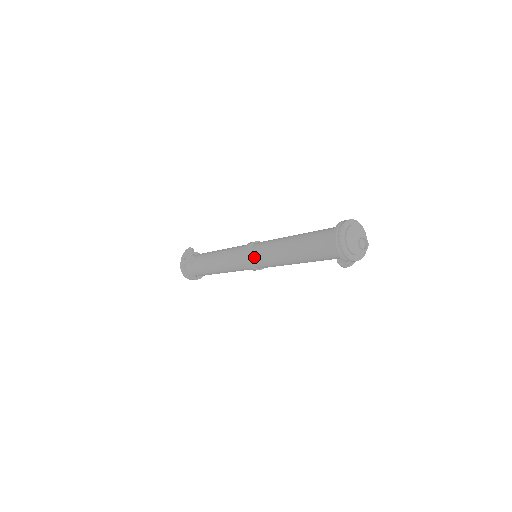
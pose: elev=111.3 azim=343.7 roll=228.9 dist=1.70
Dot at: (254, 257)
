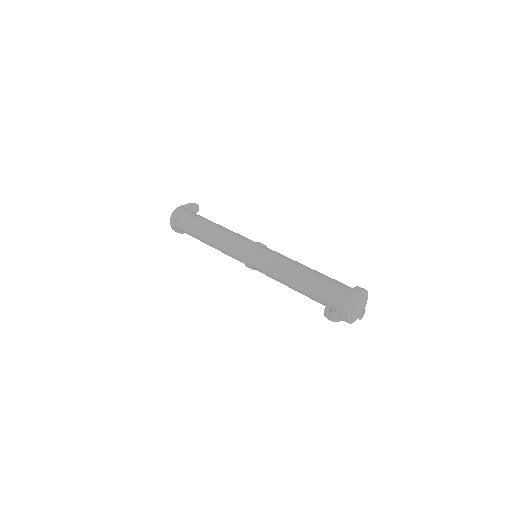
Dot at: (259, 257)
